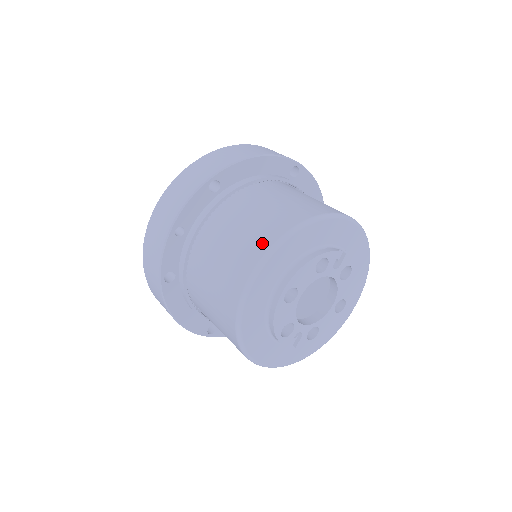
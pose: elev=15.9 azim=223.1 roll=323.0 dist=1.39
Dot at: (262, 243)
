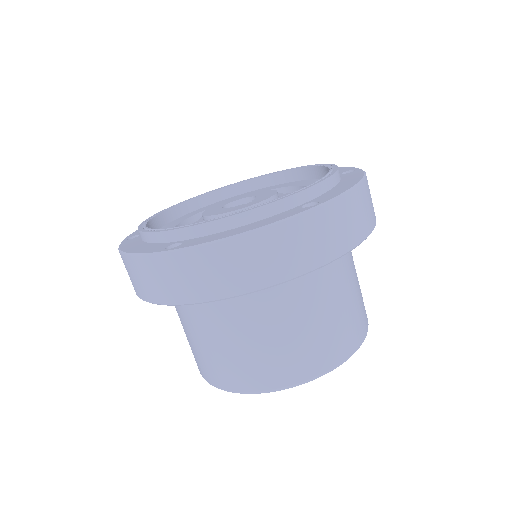
Dot at: (224, 381)
